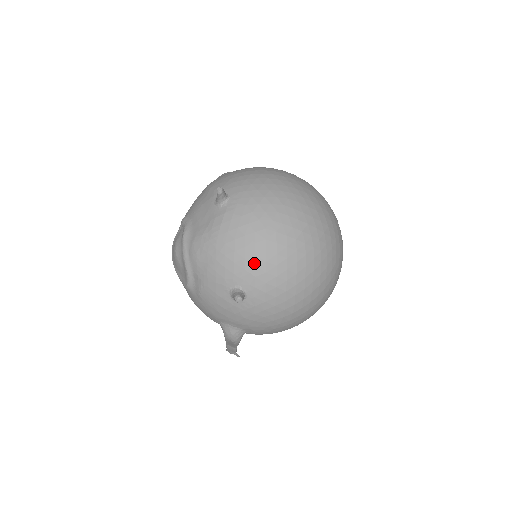
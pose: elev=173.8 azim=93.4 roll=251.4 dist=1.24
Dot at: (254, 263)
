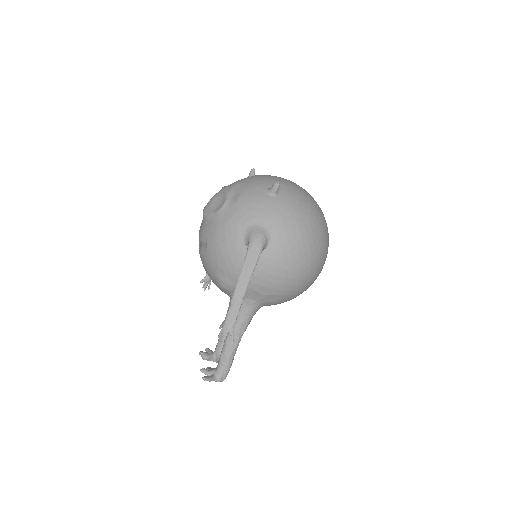
Dot at: (283, 181)
